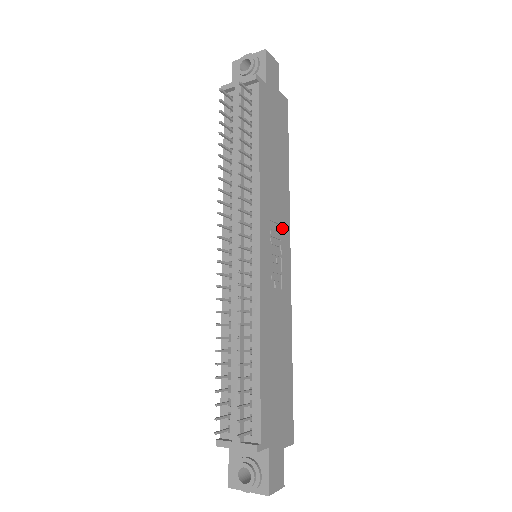
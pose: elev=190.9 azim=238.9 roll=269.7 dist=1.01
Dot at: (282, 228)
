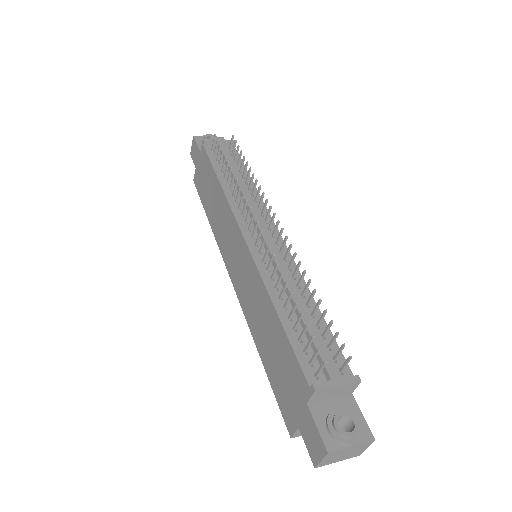
Dot at: occluded
